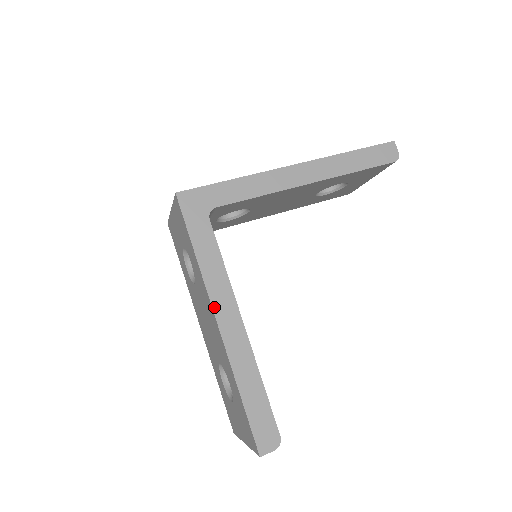
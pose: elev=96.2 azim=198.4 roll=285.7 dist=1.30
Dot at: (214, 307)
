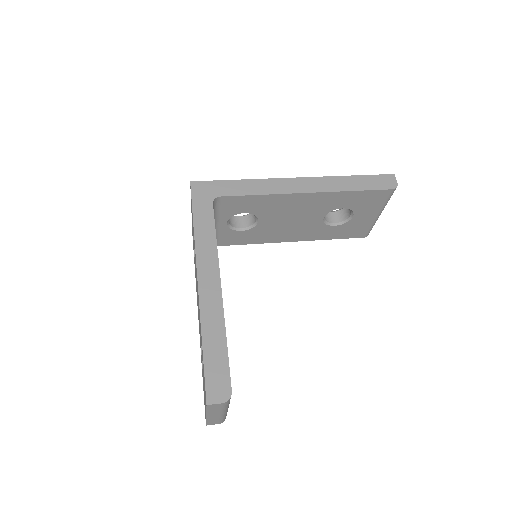
Dot at: (198, 267)
